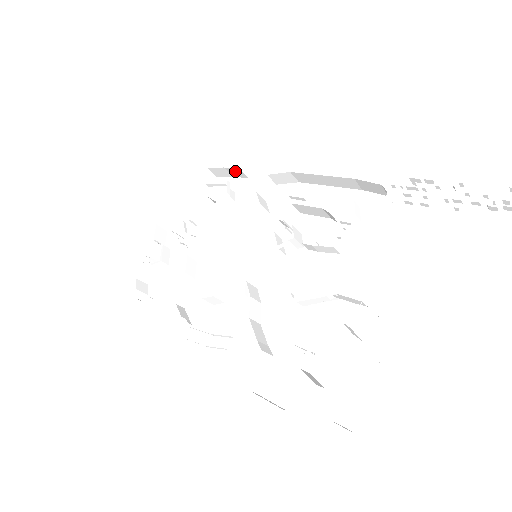
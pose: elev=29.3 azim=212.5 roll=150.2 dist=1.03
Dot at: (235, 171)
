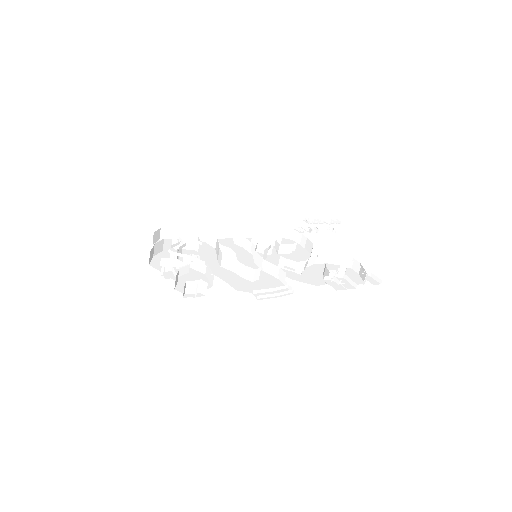
Dot at: (186, 231)
